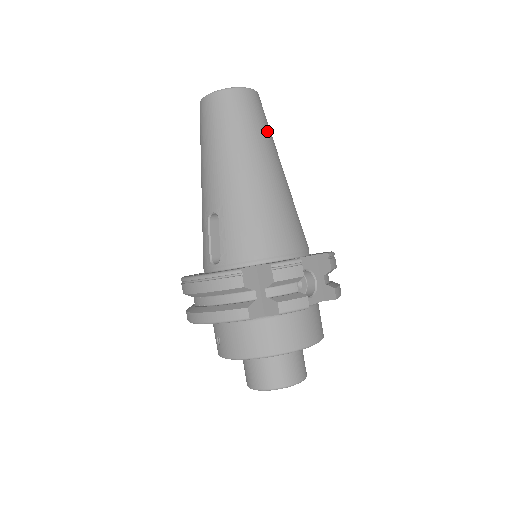
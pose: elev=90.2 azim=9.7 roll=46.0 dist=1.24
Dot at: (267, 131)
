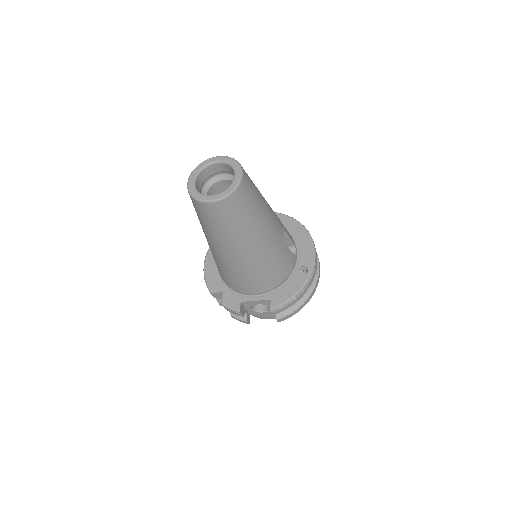
Dot at: (234, 228)
